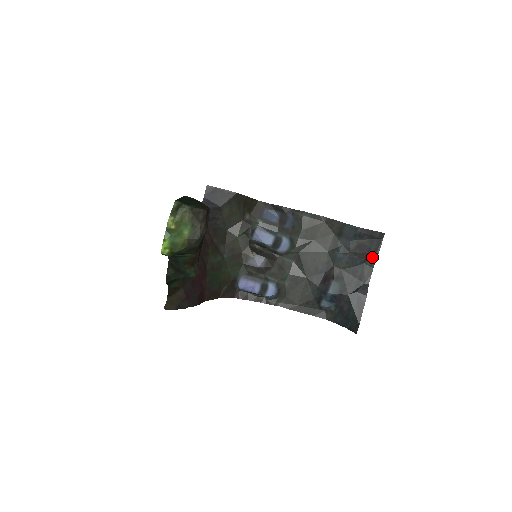
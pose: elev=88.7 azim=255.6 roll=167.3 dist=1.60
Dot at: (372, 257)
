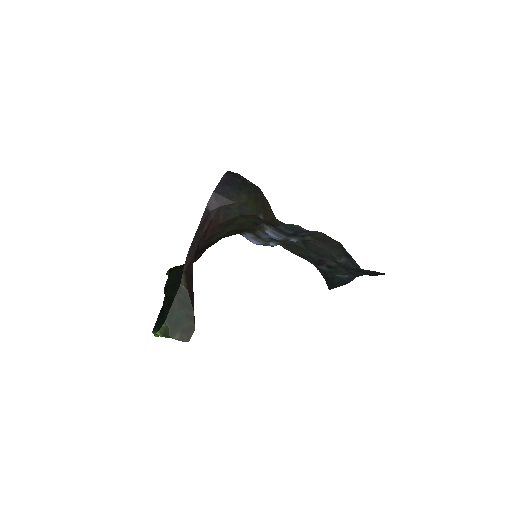
Dot at: occluded
